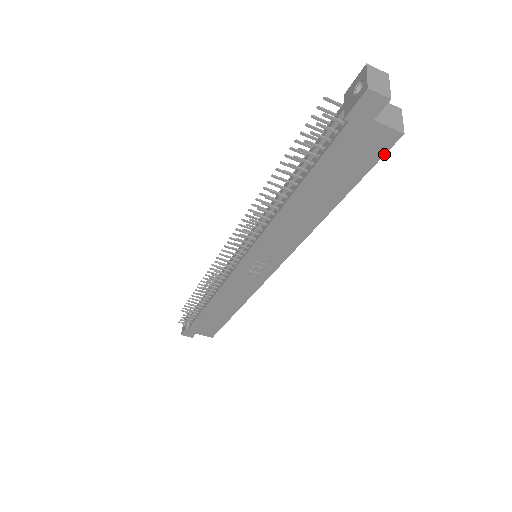
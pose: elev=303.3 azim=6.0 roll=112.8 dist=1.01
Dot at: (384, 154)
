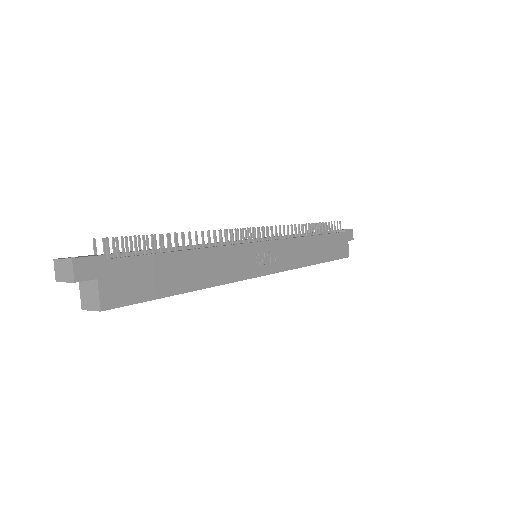
Dot at: occluded
